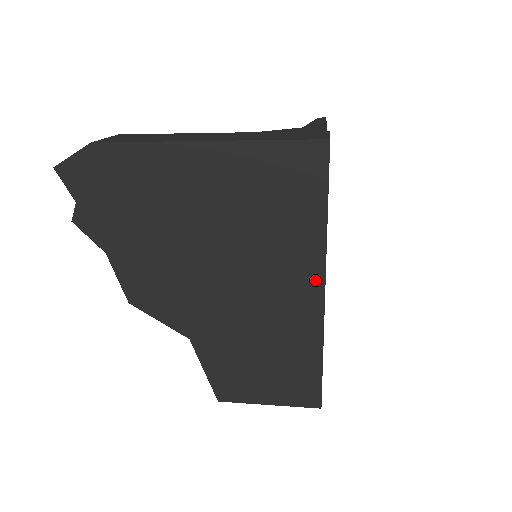
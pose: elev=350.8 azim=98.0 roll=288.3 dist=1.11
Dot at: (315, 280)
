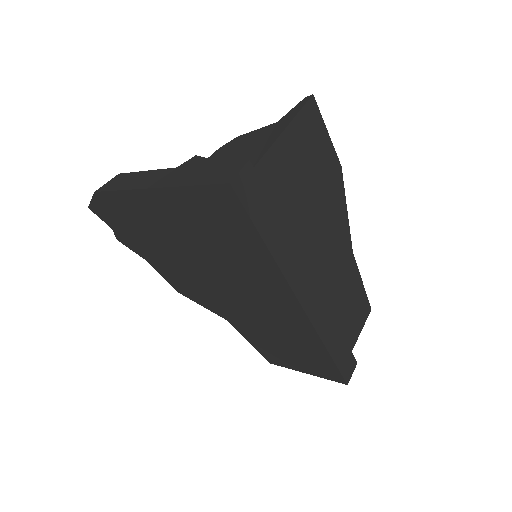
Dot at: (285, 291)
